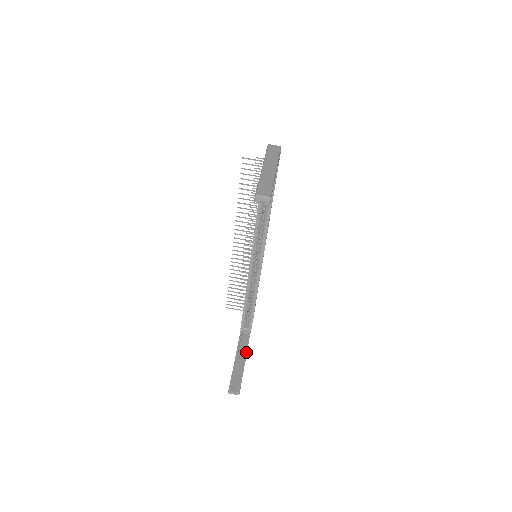
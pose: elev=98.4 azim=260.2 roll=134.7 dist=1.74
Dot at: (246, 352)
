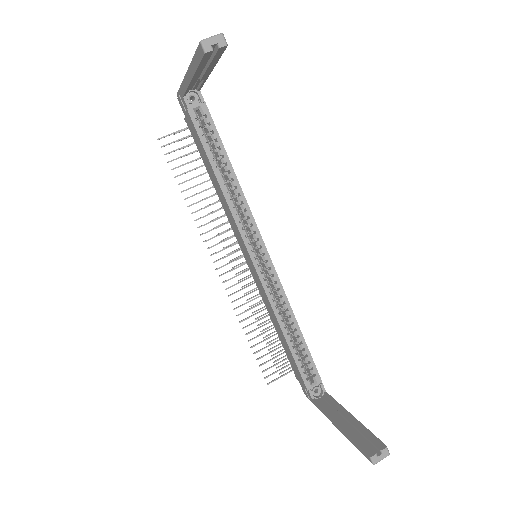
Dot at: (341, 406)
